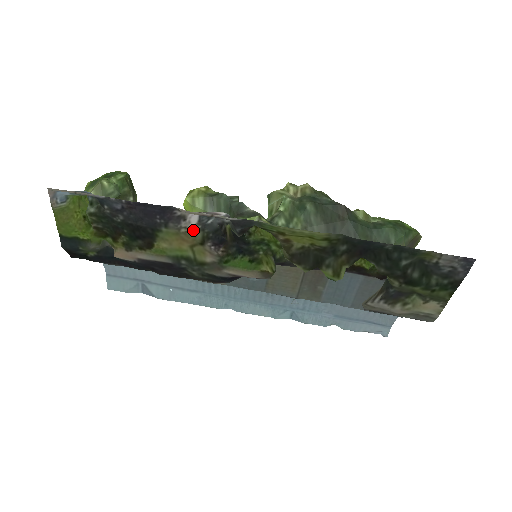
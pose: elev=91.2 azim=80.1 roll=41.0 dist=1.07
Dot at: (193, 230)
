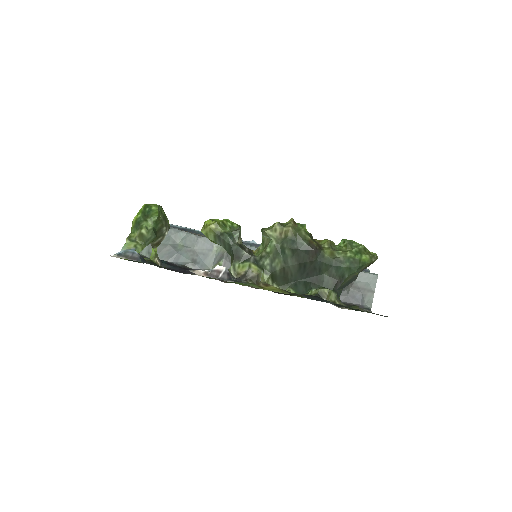
Dot at: occluded
